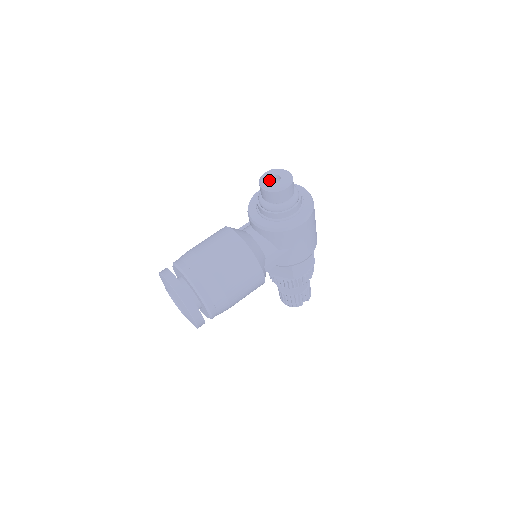
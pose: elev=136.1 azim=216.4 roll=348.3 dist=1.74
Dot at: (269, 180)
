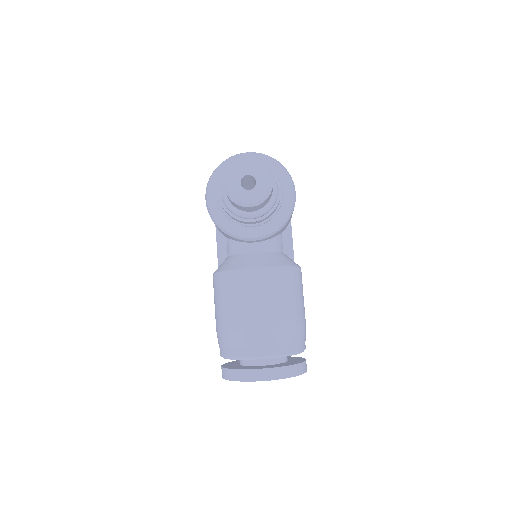
Dot at: (245, 191)
